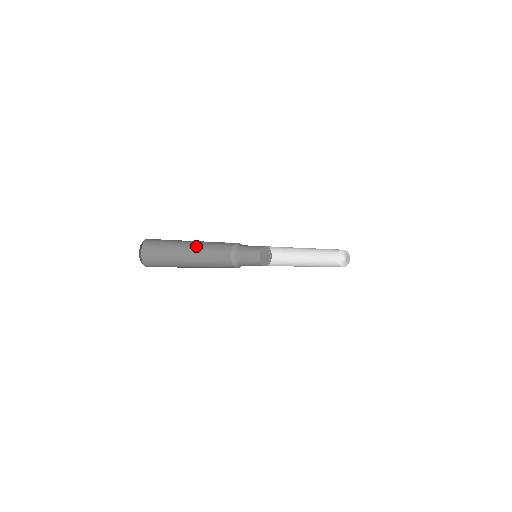
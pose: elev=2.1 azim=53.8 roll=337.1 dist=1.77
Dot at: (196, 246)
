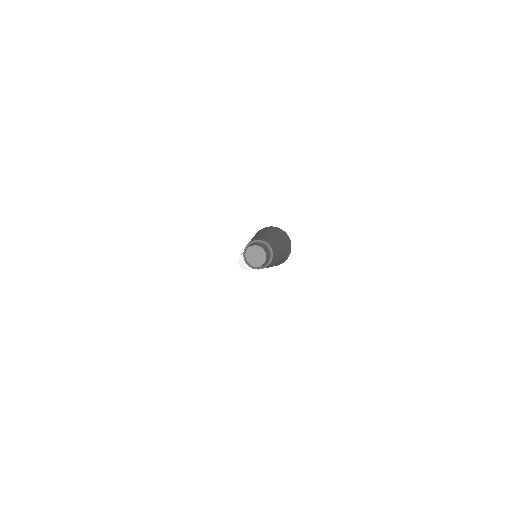
Dot at: occluded
